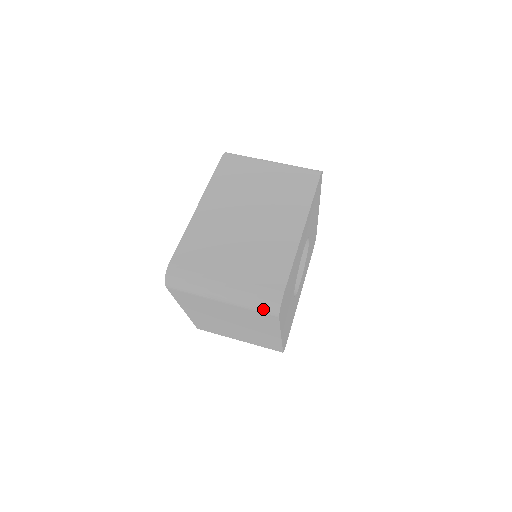
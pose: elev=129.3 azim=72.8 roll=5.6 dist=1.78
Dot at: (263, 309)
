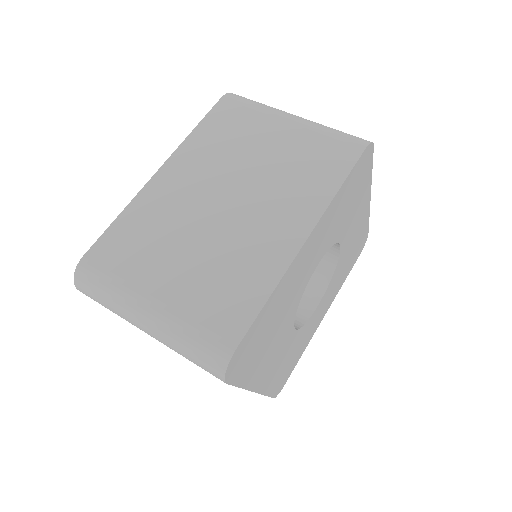
Dot at: (201, 365)
